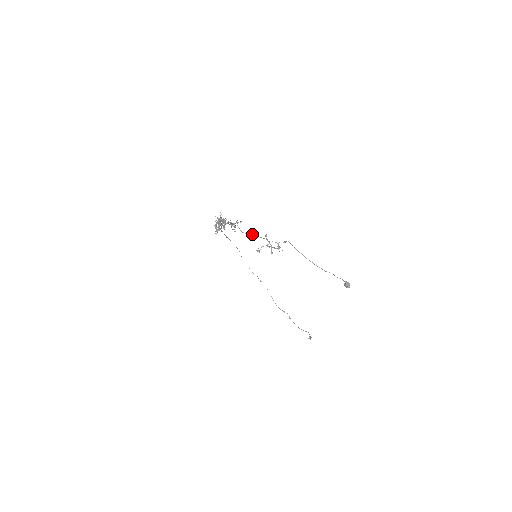
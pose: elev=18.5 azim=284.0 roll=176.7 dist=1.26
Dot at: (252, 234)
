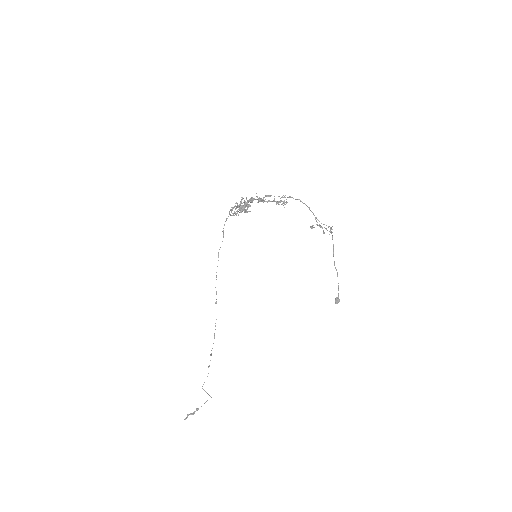
Dot at: (310, 210)
